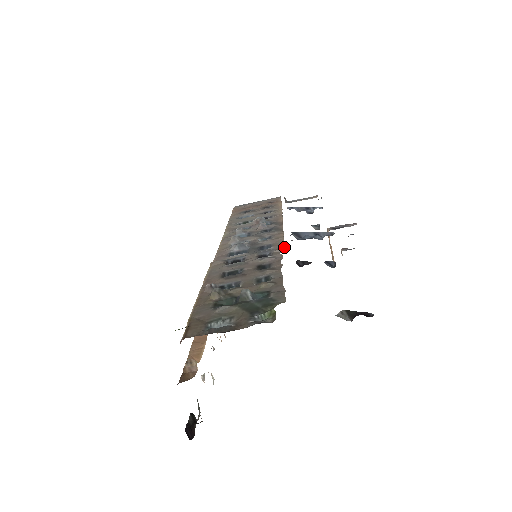
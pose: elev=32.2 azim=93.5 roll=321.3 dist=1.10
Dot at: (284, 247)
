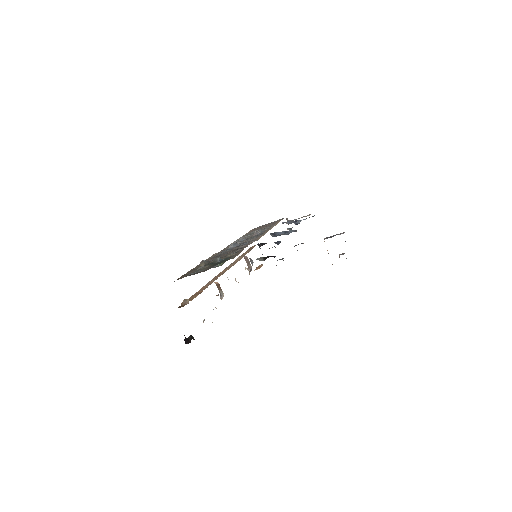
Dot at: occluded
